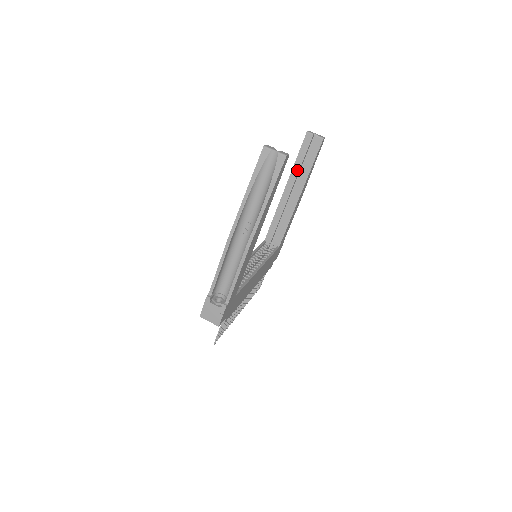
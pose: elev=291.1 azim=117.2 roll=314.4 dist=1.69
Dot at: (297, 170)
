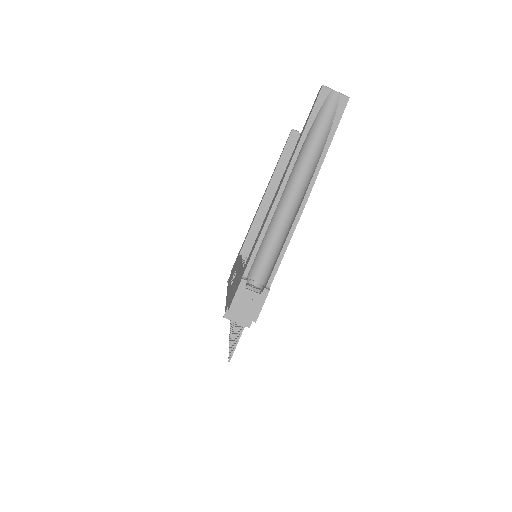
Dot at: (280, 171)
